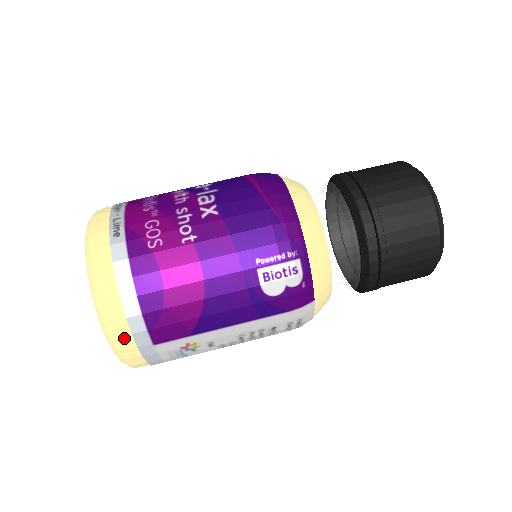
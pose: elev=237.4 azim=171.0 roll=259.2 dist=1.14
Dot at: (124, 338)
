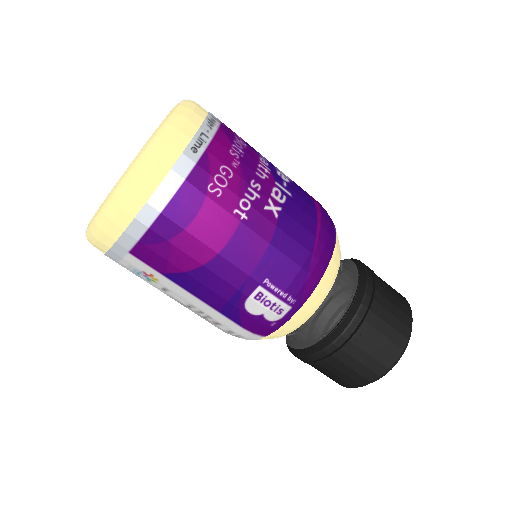
Dot at: (115, 227)
